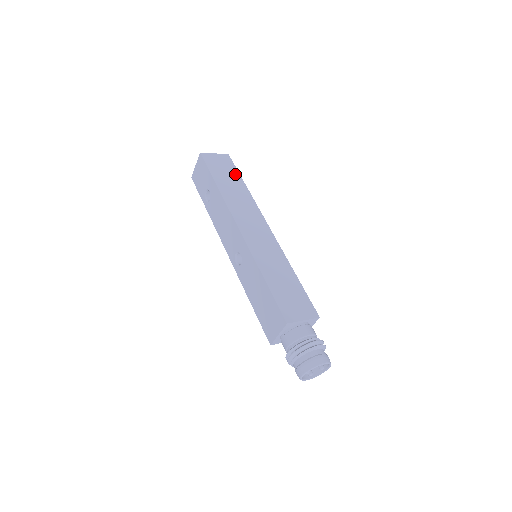
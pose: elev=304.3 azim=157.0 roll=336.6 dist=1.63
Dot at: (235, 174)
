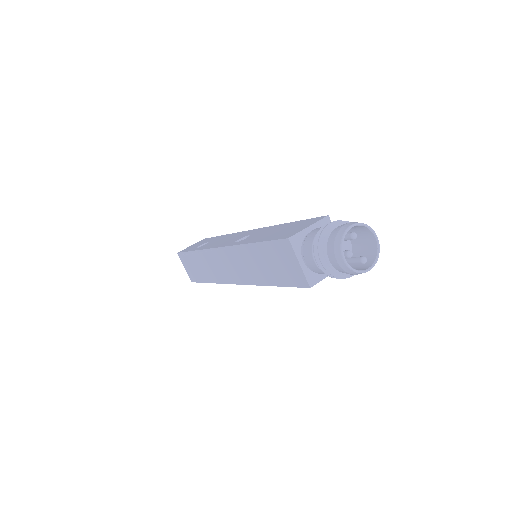
Dot at: occluded
